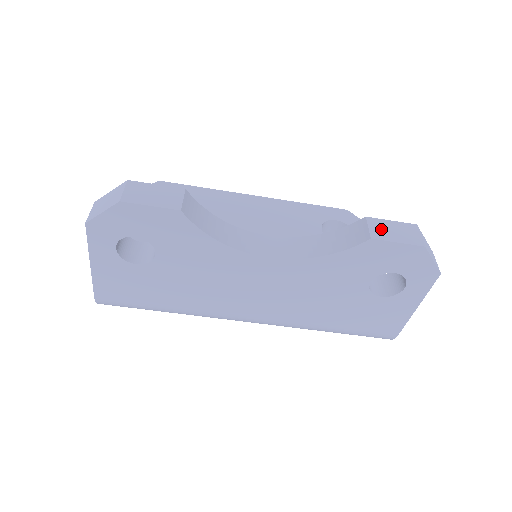
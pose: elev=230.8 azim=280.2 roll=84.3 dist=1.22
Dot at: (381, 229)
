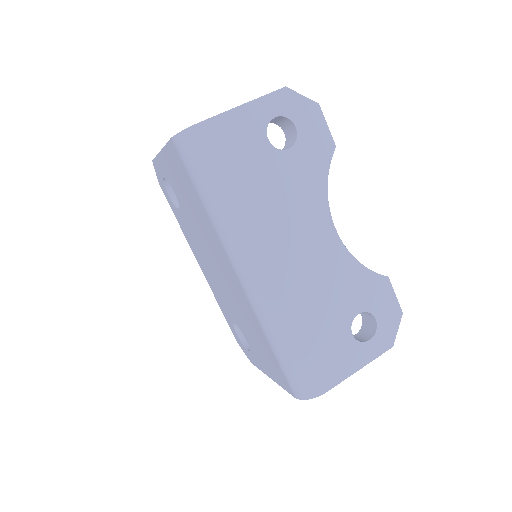
Dot at: occluded
